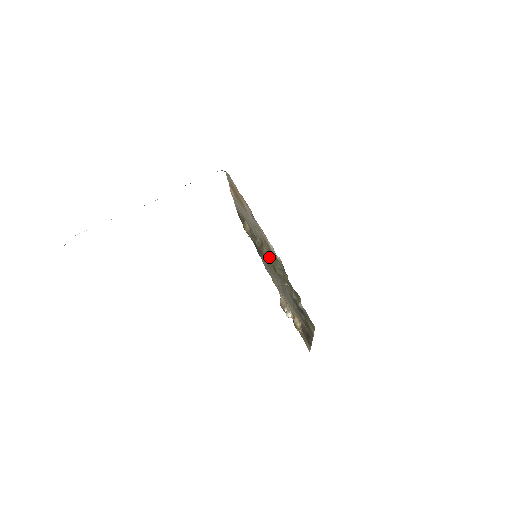
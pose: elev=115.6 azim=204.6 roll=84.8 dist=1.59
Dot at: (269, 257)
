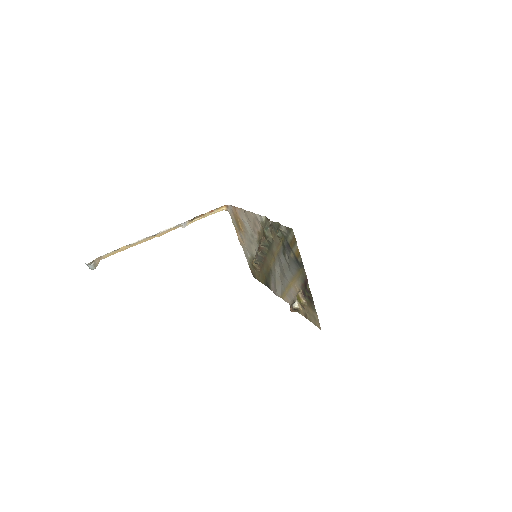
Dot at: (262, 239)
